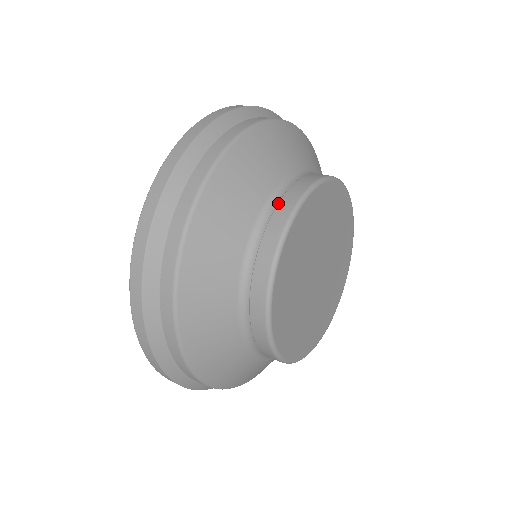
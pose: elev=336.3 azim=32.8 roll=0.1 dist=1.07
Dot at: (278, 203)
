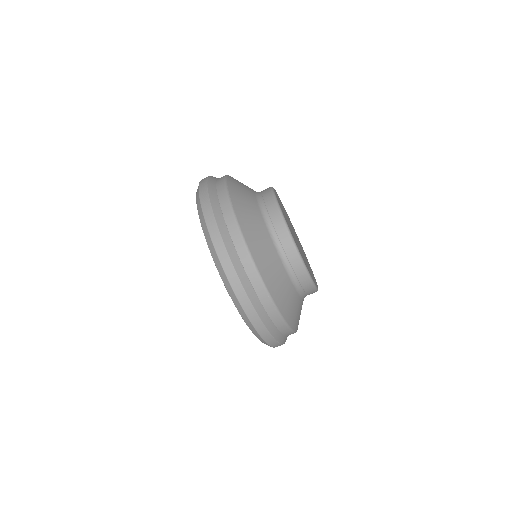
Dot at: (262, 193)
